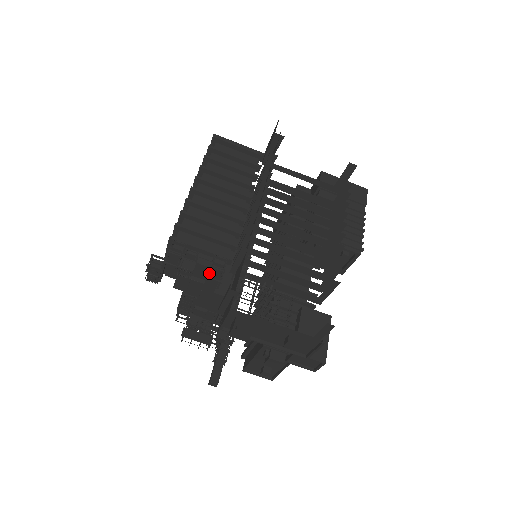
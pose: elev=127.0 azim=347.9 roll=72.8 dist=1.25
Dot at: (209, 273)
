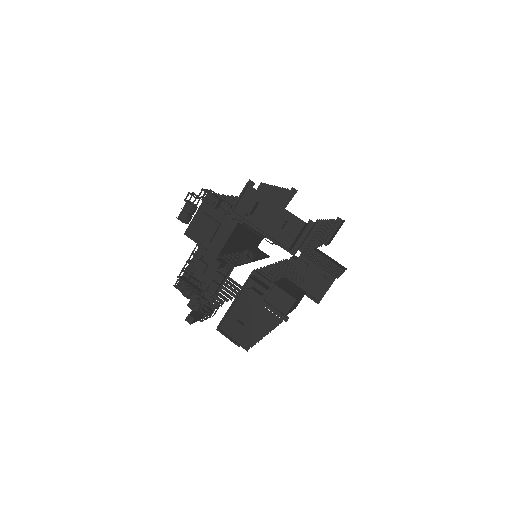
Dot at: (229, 207)
